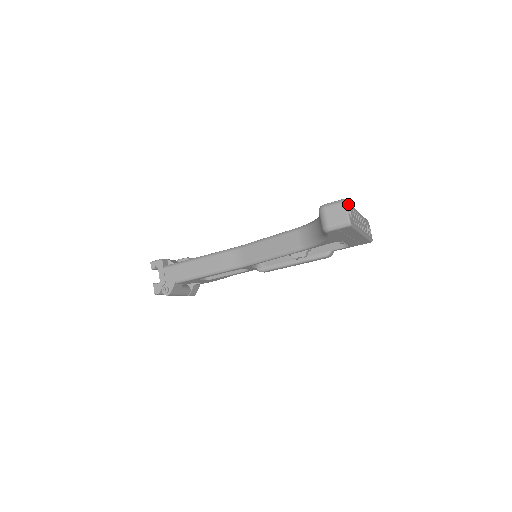
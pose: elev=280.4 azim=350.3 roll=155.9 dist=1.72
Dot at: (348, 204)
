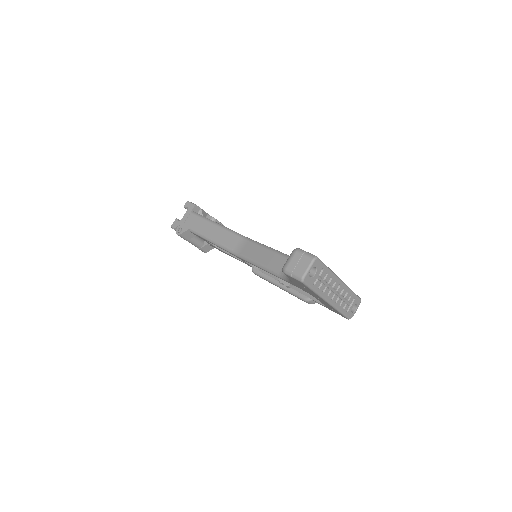
Dot at: (318, 264)
